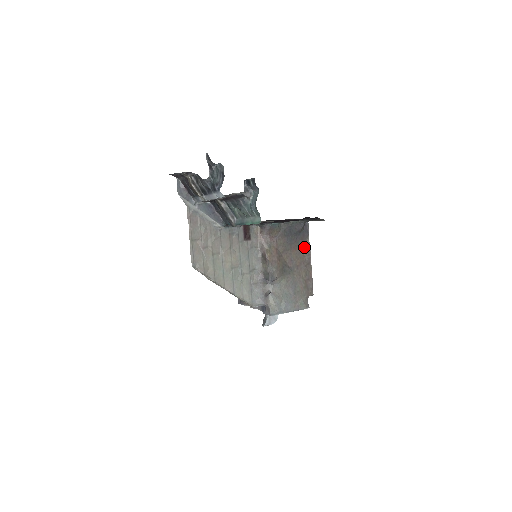
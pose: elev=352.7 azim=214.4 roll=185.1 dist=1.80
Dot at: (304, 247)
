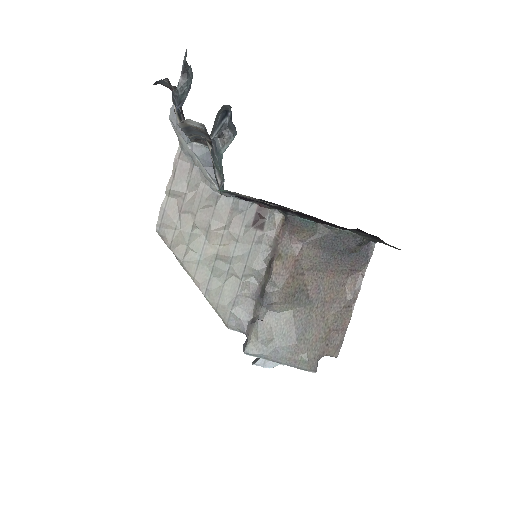
Dot at: (352, 278)
